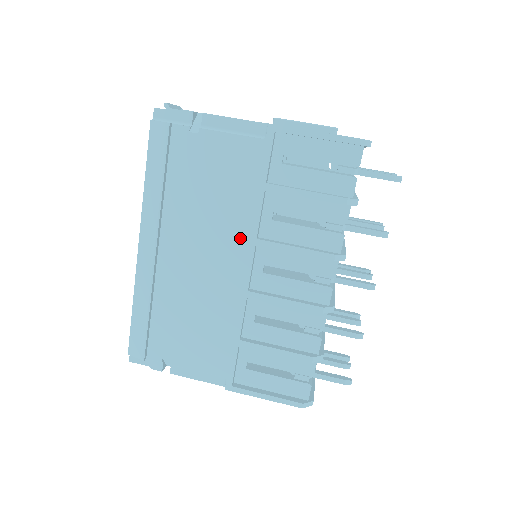
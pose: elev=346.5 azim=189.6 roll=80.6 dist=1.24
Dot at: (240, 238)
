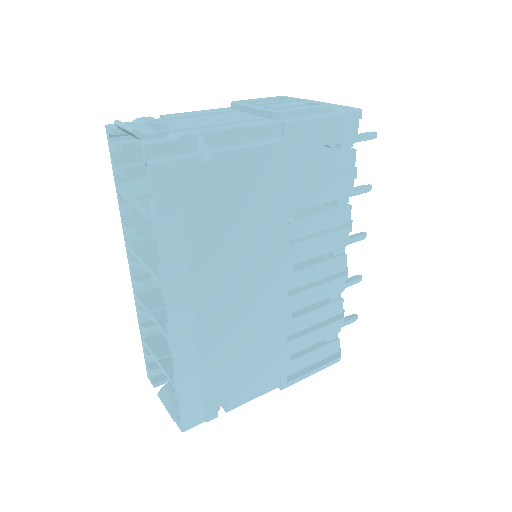
Dot at: (274, 252)
